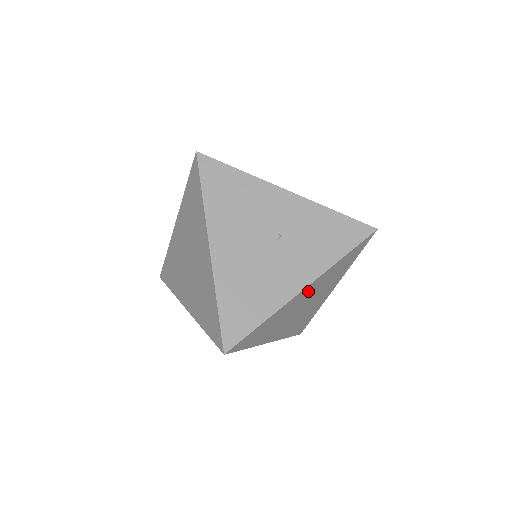
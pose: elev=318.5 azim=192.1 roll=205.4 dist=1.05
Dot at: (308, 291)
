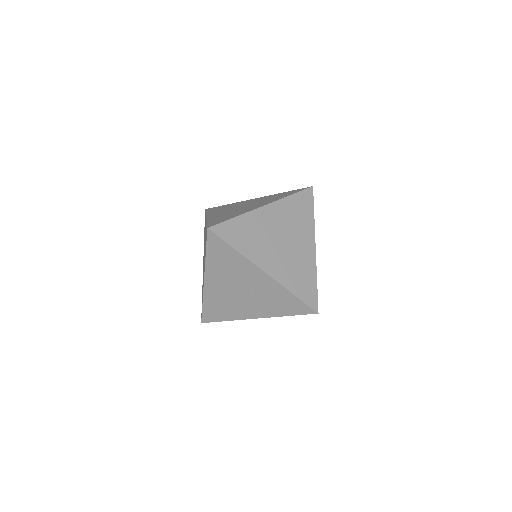
Dot at: occluded
